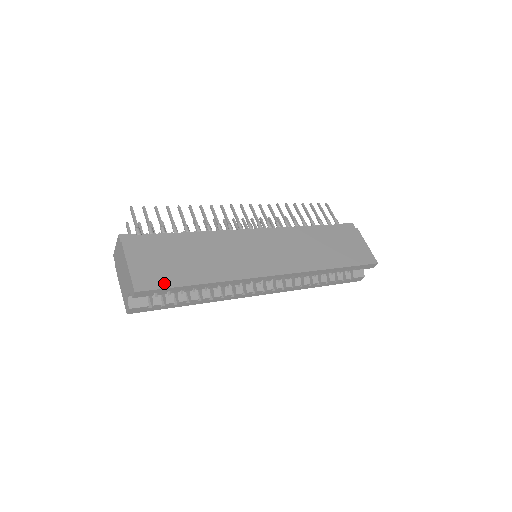
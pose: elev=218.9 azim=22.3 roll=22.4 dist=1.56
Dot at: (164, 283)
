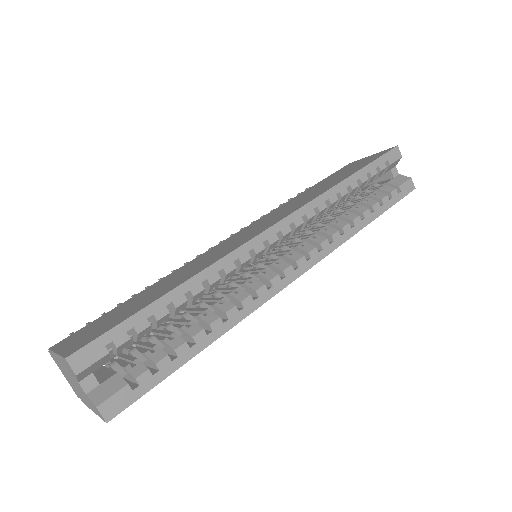
Dot at: (112, 326)
